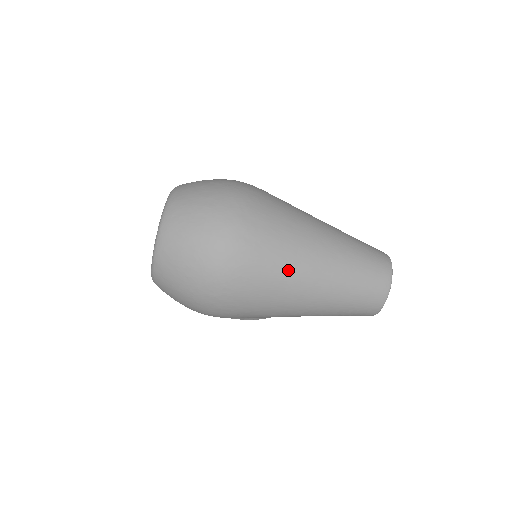
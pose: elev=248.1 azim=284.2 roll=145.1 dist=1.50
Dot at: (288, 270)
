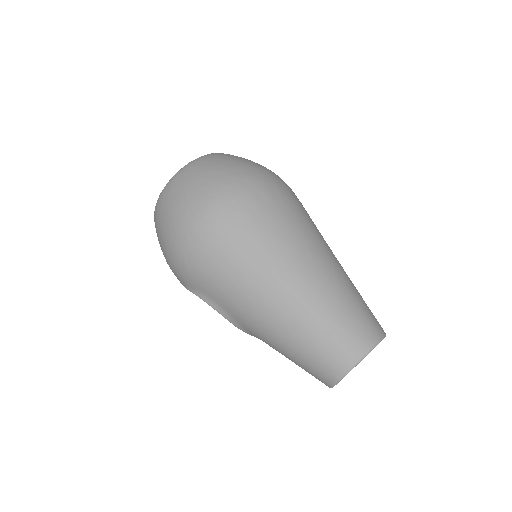
Dot at: (276, 249)
